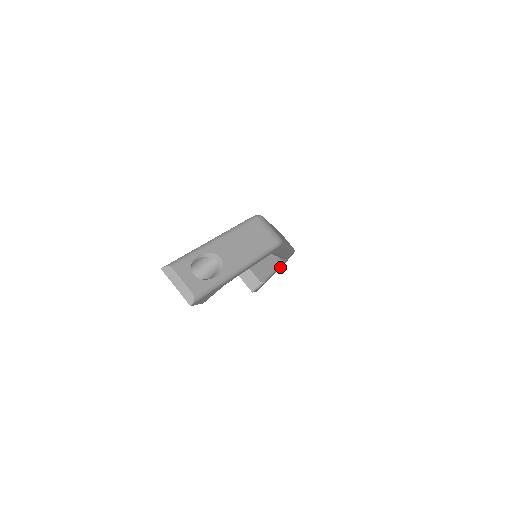
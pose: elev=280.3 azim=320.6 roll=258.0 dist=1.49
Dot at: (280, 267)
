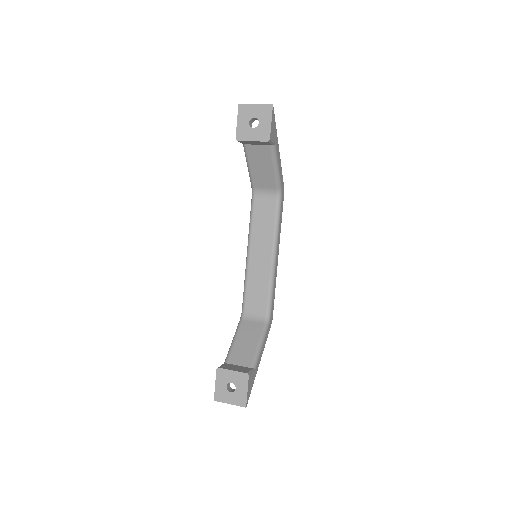
Dot at: (264, 345)
